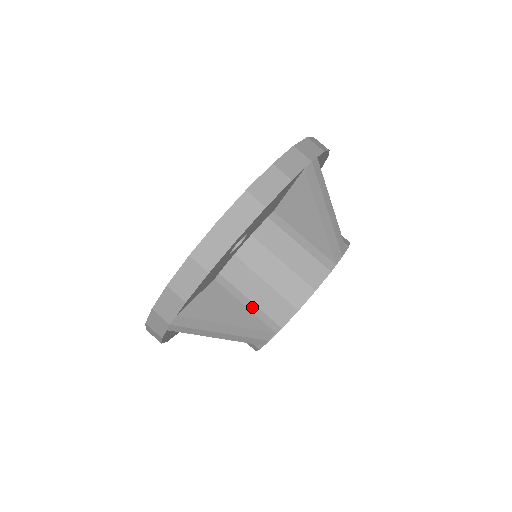
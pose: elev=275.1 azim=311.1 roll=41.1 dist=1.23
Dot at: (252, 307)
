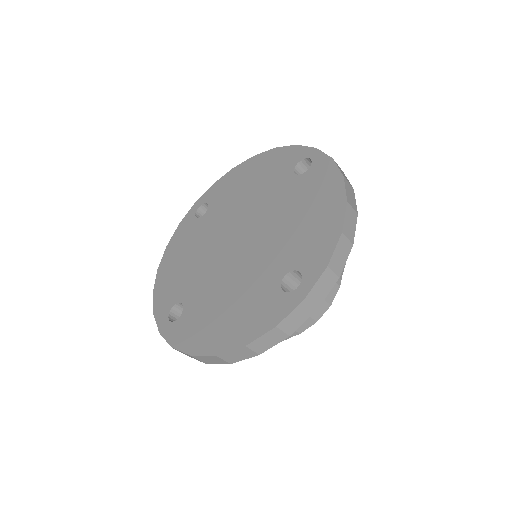
Dot at: occluded
